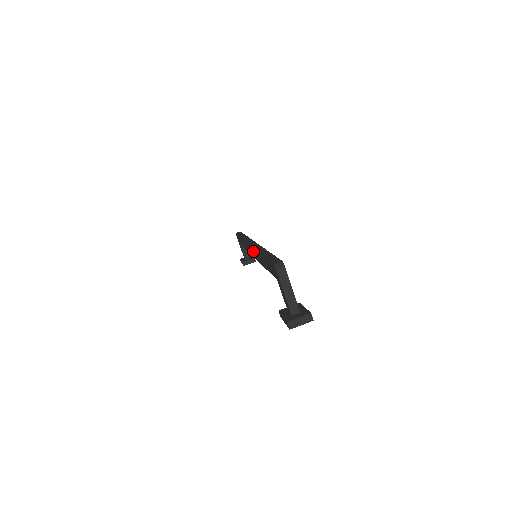
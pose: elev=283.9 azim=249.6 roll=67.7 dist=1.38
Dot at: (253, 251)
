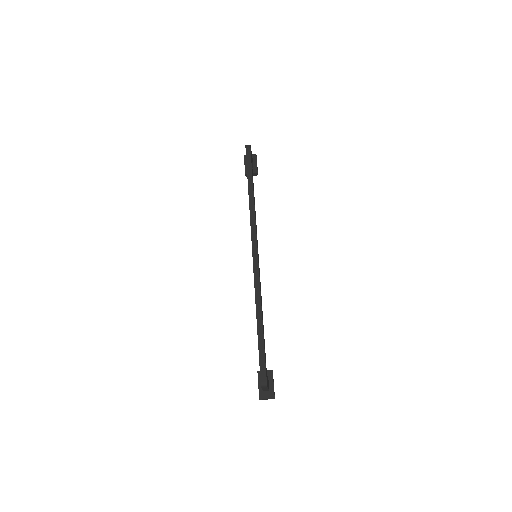
Dot at: (254, 275)
